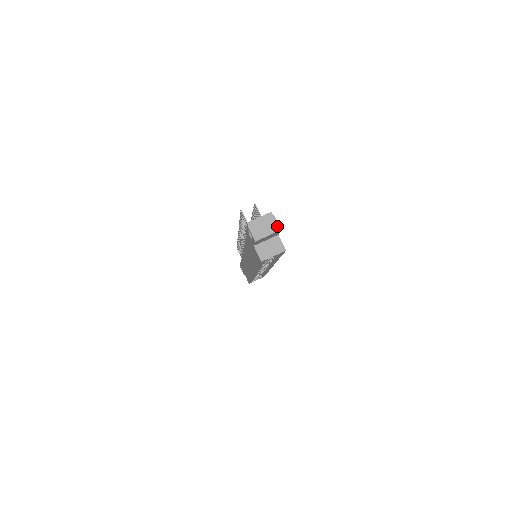
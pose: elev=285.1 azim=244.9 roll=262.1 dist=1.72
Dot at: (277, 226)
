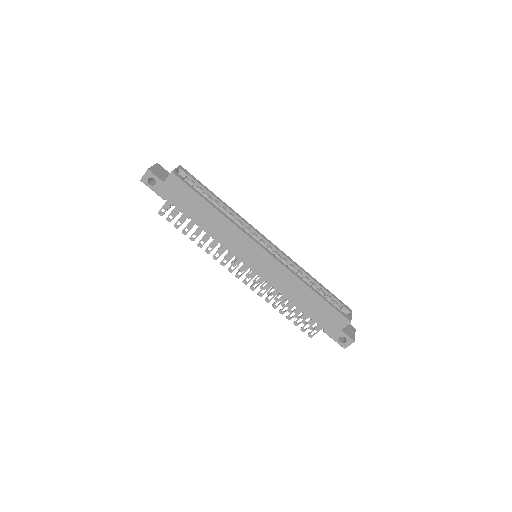
Dot at: occluded
